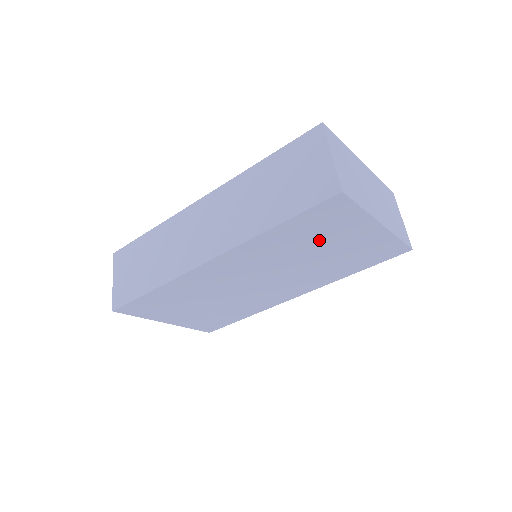
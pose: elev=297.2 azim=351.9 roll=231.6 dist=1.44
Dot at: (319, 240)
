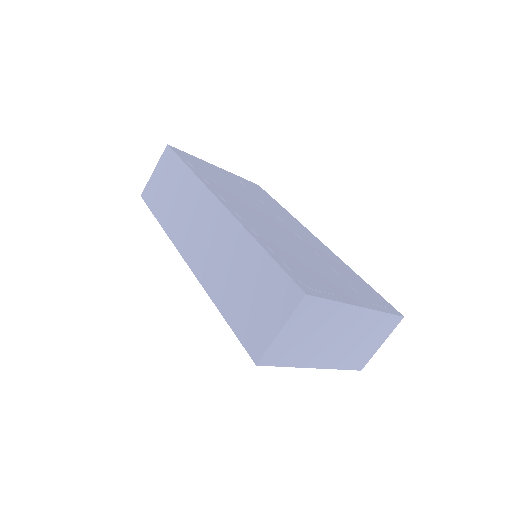
Dot at: occluded
